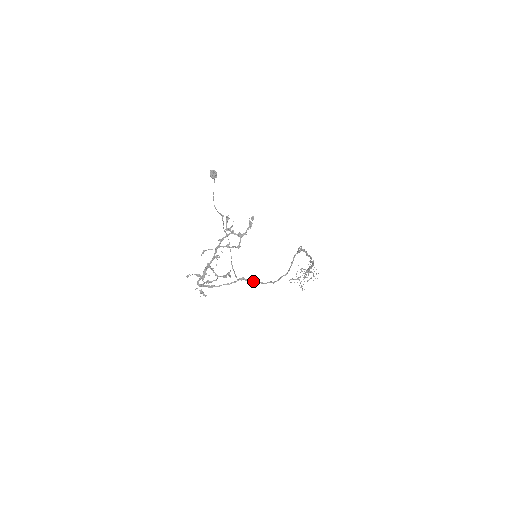
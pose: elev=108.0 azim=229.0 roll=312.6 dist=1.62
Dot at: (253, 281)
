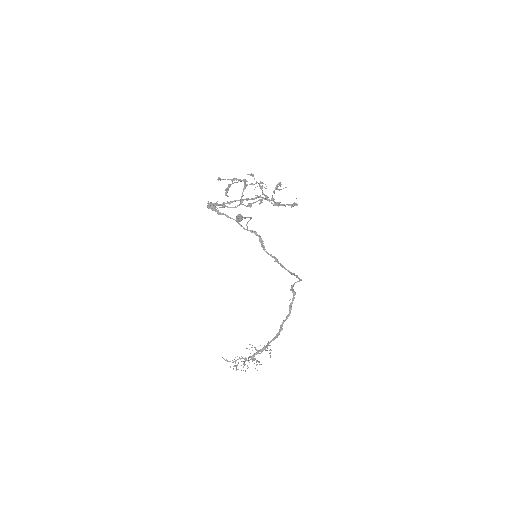
Dot at: (262, 240)
